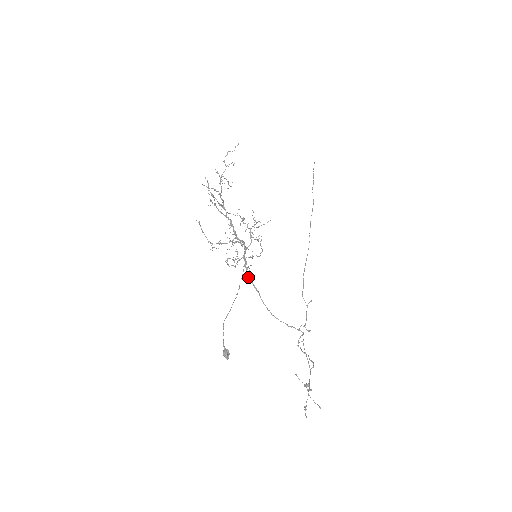
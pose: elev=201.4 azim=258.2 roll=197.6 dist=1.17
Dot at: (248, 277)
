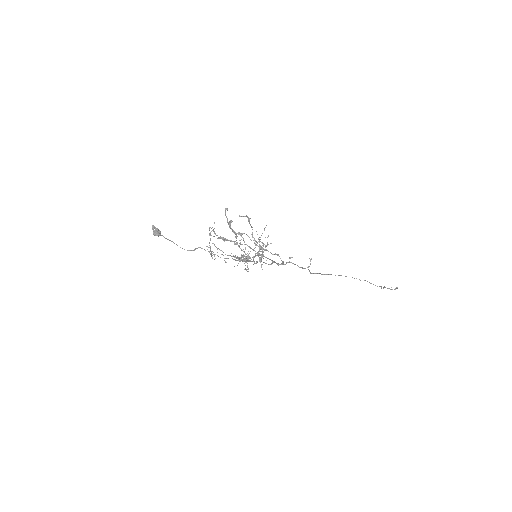
Dot at: occluded
